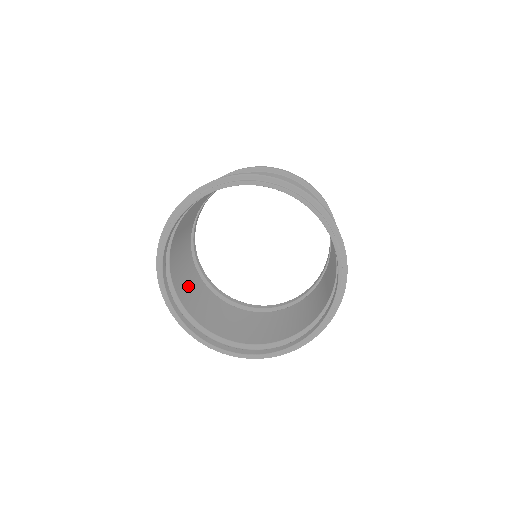
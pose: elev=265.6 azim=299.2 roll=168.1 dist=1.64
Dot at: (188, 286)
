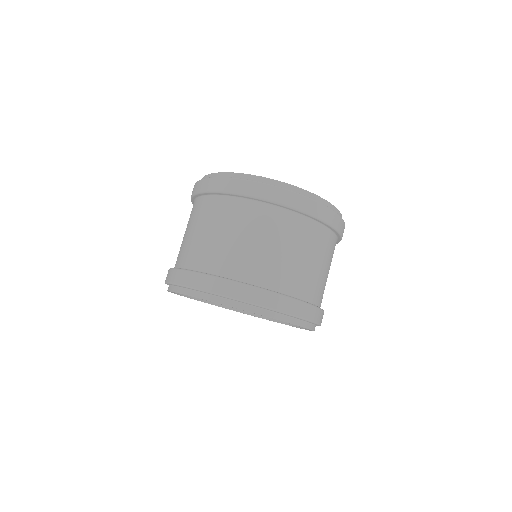
Dot at: occluded
